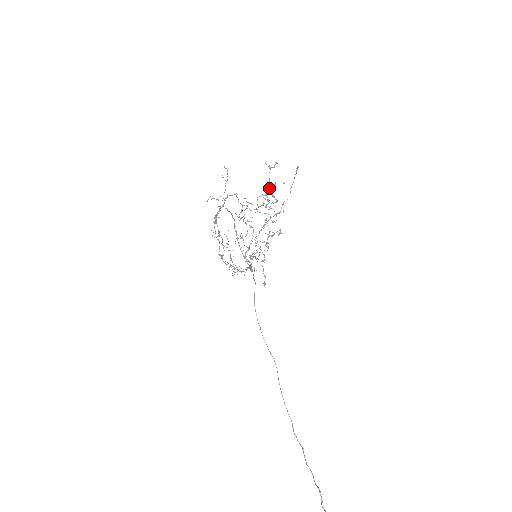
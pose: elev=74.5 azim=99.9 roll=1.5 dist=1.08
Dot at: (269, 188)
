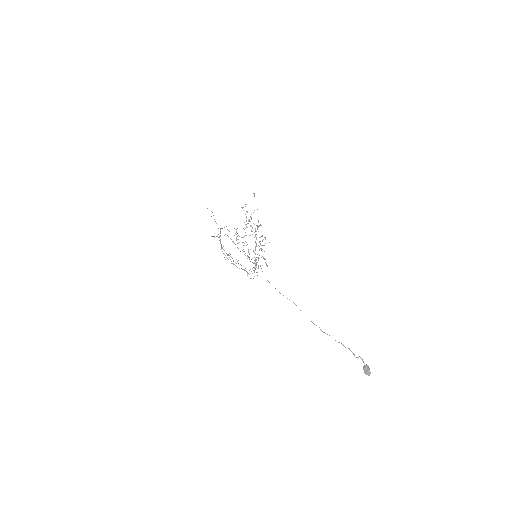
Dot at: occluded
